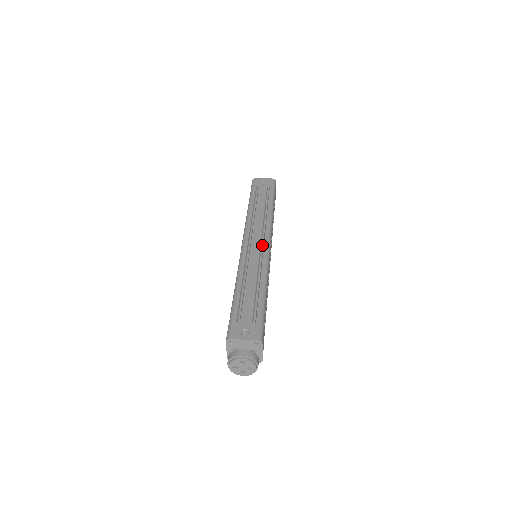
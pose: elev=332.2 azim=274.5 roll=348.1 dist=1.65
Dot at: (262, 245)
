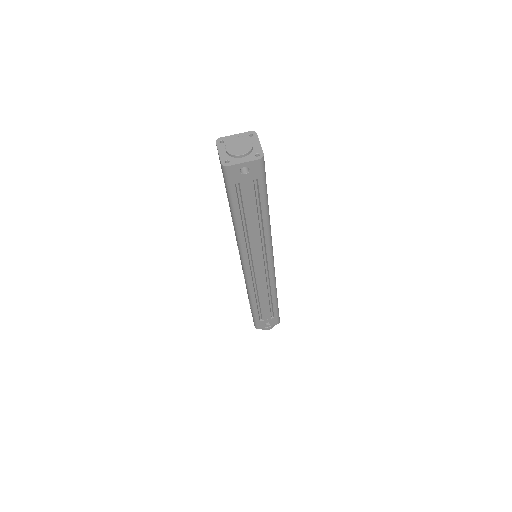
Dot at: (265, 265)
